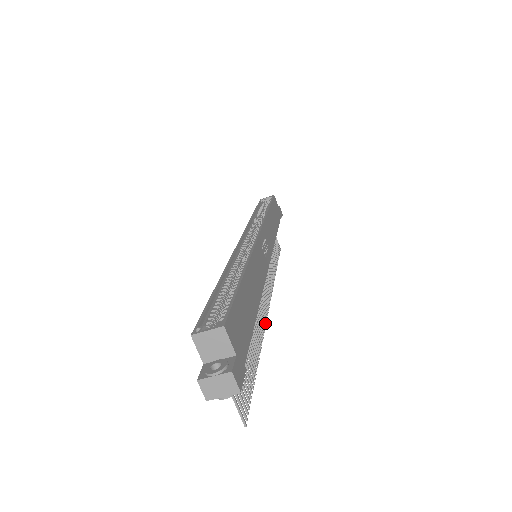
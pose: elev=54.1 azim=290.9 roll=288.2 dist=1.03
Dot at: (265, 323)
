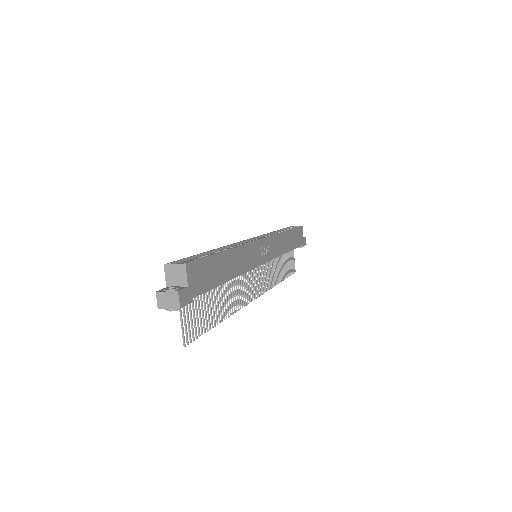
Dot at: (244, 306)
